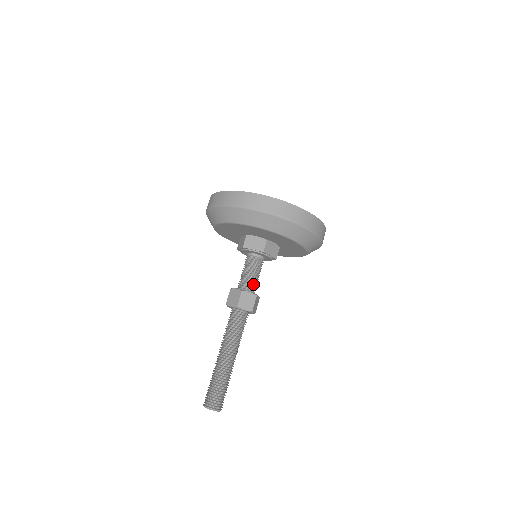
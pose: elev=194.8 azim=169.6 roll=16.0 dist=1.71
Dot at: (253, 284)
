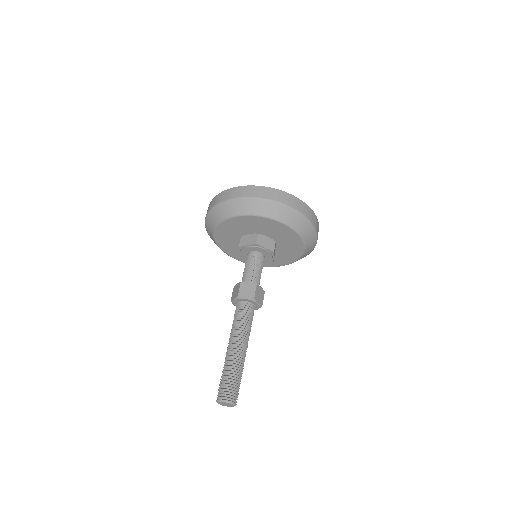
Dot at: (259, 281)
